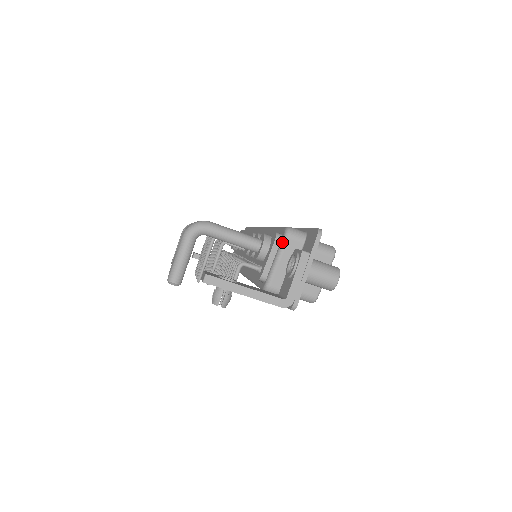
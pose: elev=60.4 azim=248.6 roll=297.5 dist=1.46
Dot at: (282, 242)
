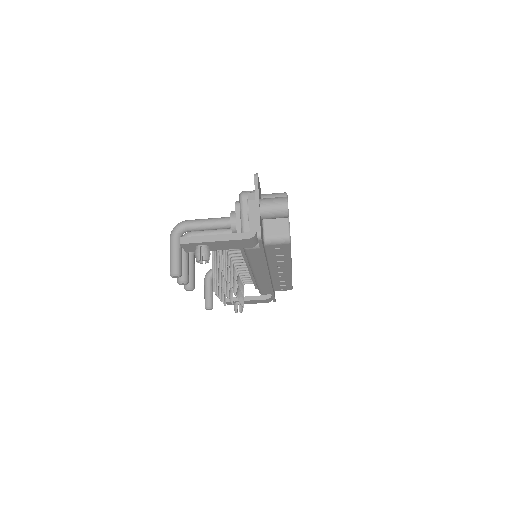
Dot at: (240, 203)
